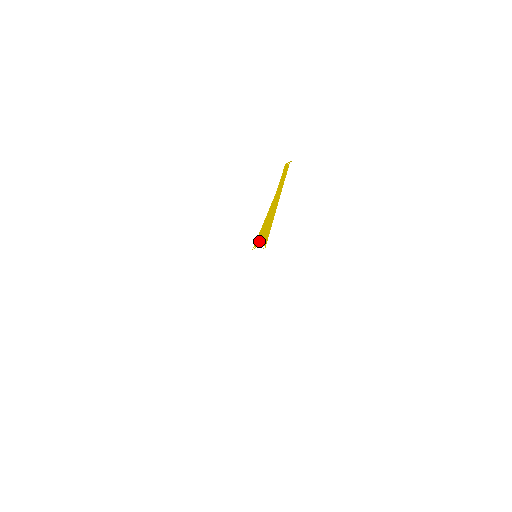
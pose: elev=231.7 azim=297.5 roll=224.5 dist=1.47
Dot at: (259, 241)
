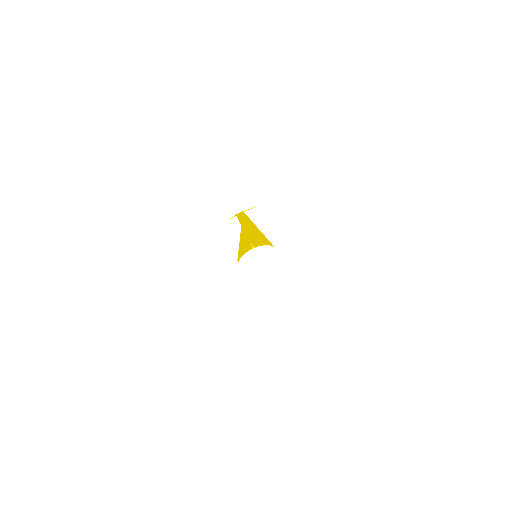
Dot at: (246, 251)
